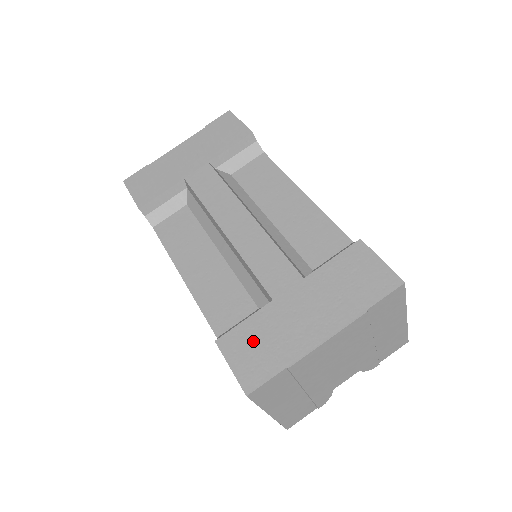
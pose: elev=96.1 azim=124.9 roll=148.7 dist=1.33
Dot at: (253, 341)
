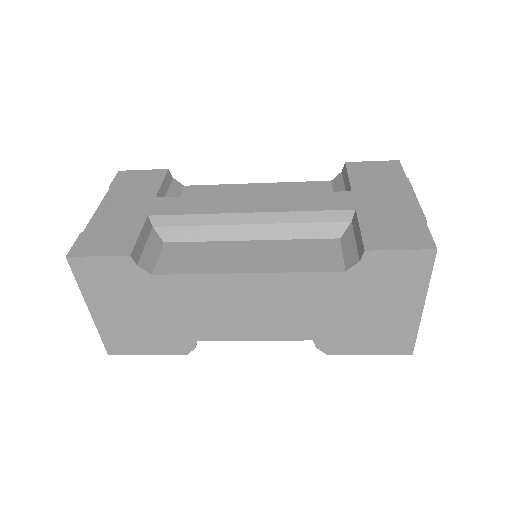
Dot at: (386, 230)
